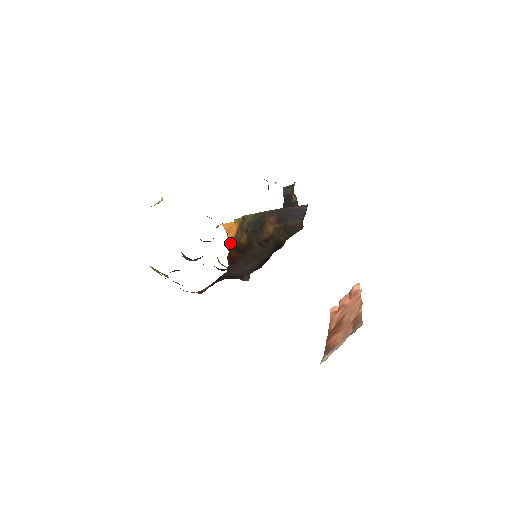
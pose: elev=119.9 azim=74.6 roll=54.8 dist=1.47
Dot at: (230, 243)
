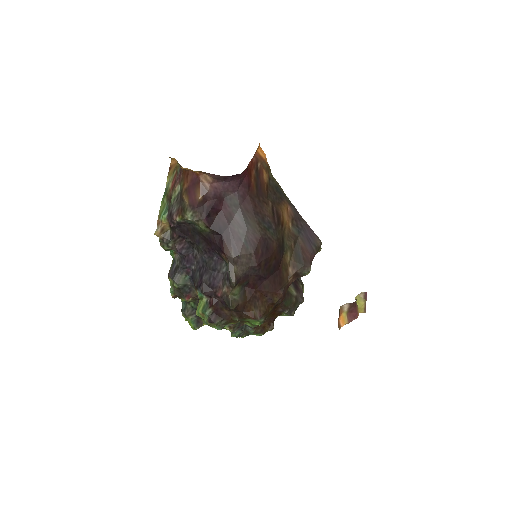
Dot at: (257, 155)
